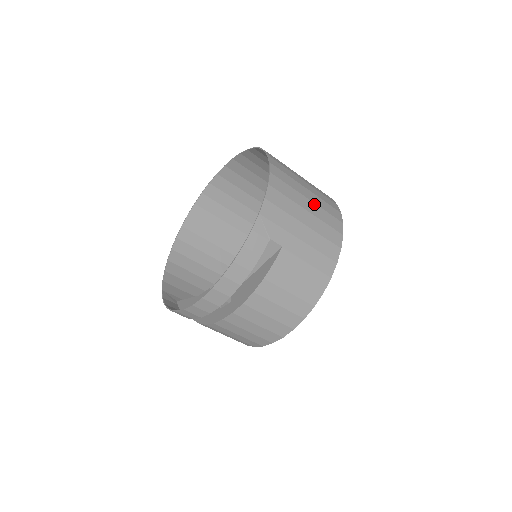
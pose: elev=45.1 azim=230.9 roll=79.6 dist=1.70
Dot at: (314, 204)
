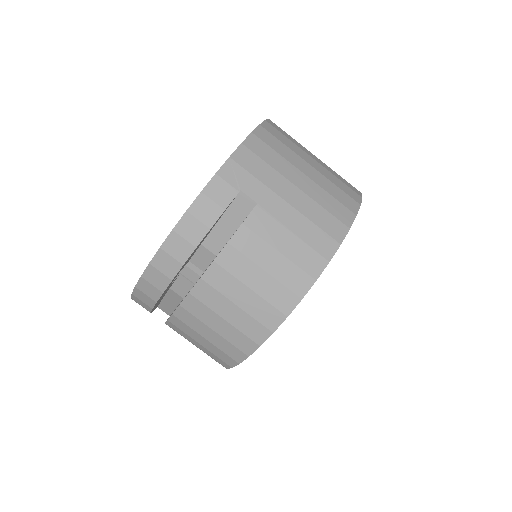
Dot at: (318, 172)
